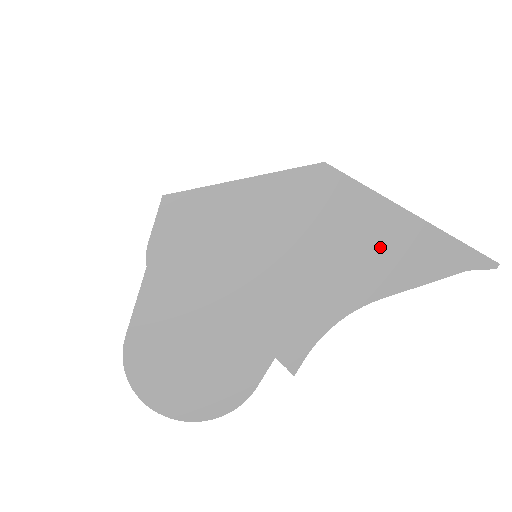
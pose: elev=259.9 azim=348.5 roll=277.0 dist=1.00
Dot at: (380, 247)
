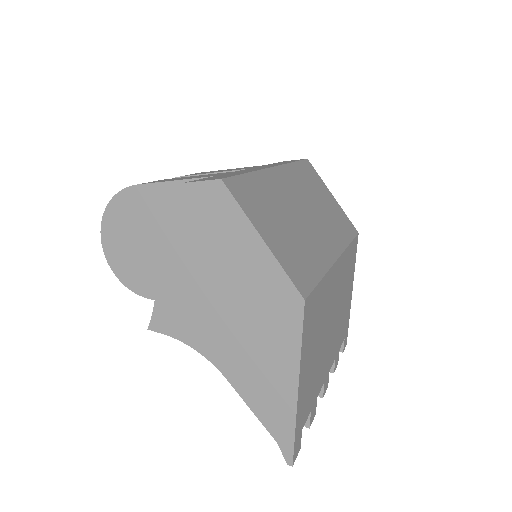
Dot at: (262, 367)
